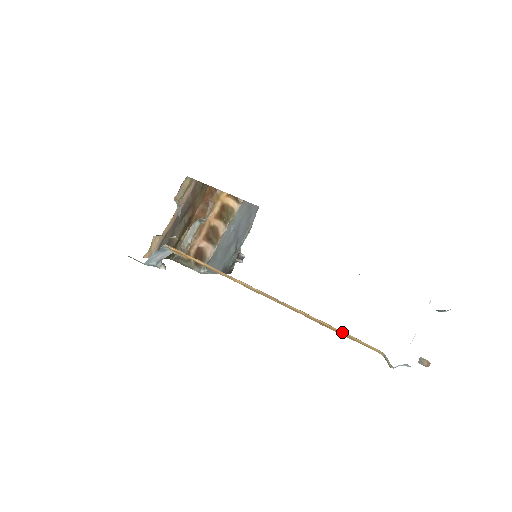
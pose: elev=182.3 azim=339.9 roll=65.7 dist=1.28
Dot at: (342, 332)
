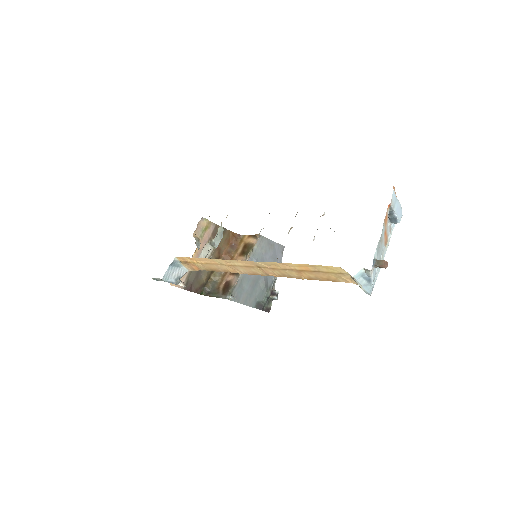
Dot at: (309, 269)
